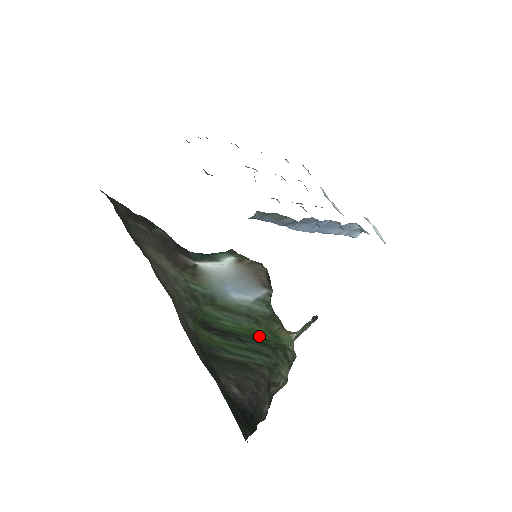
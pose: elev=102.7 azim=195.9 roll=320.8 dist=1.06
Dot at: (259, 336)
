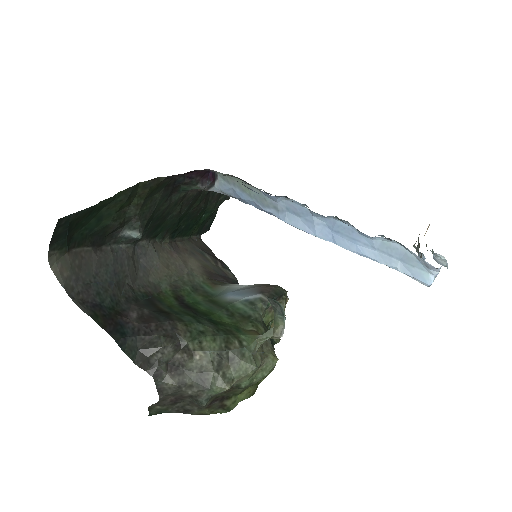
Dot at: (219, 321)
